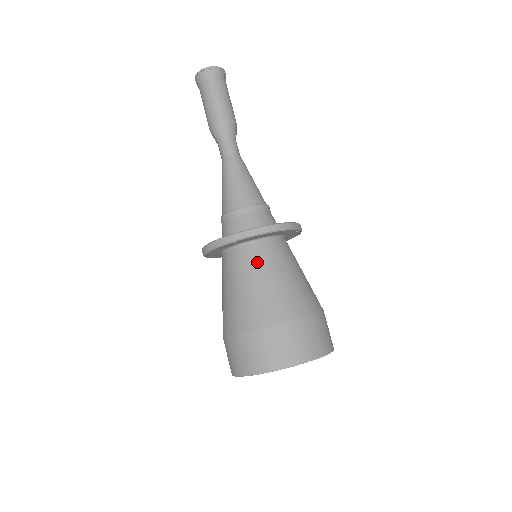
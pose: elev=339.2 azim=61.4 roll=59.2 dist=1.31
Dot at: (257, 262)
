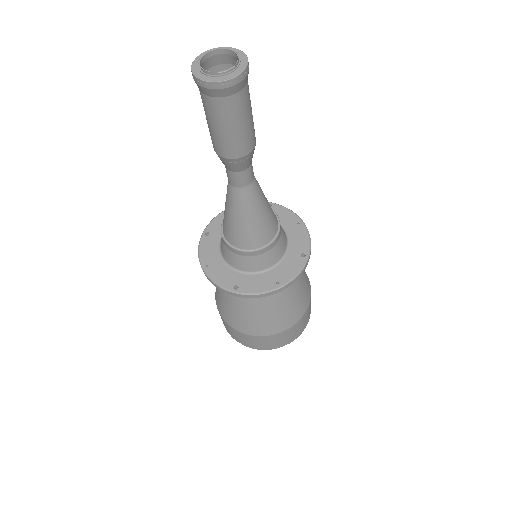
Dot at: occluded
